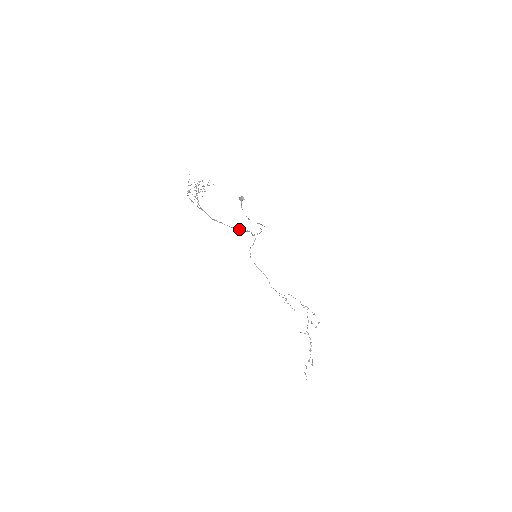
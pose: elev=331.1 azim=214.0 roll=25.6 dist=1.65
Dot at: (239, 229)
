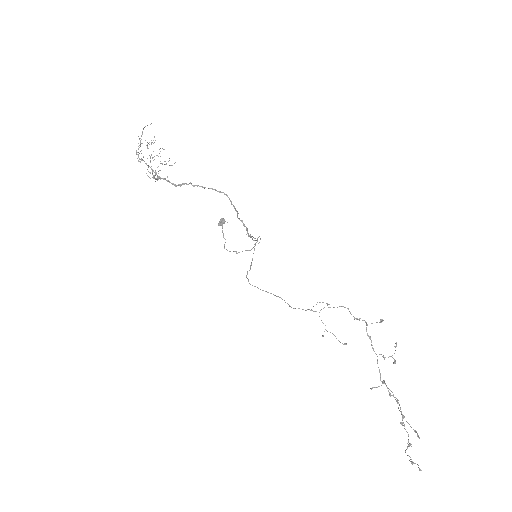
Dot at: (219, 191)
